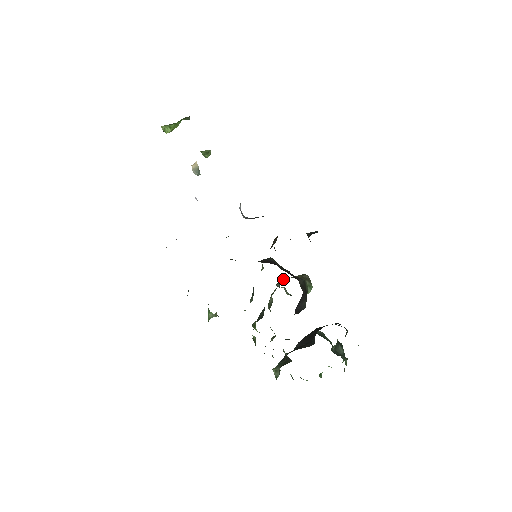
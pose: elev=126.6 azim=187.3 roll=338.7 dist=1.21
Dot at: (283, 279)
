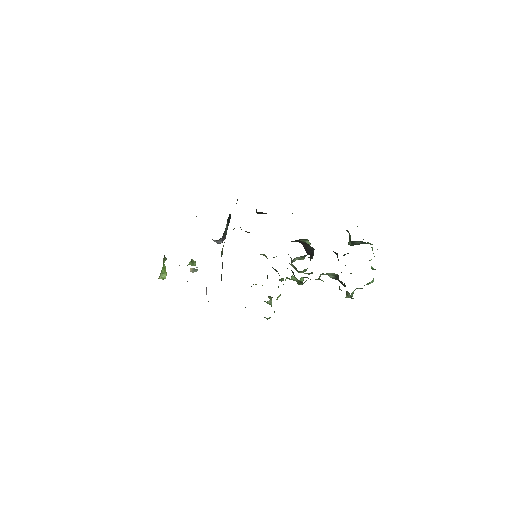
Dot at: occluded
